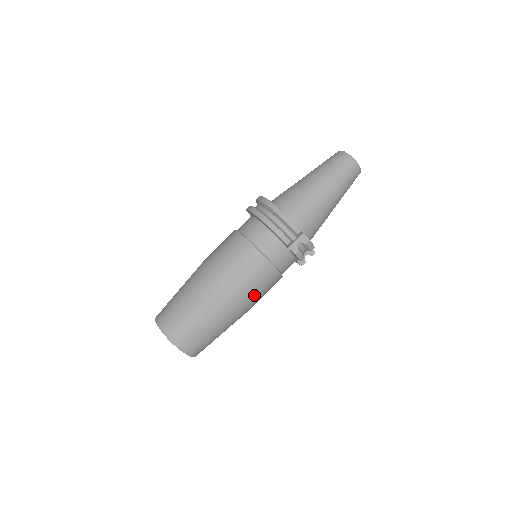
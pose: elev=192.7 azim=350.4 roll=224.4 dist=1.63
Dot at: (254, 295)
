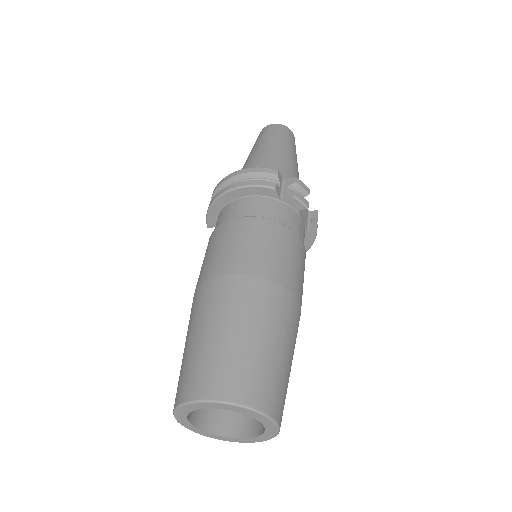
Dot at: (287, 270)
